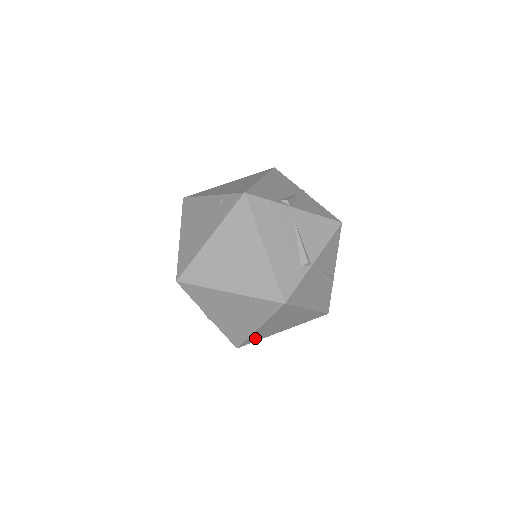
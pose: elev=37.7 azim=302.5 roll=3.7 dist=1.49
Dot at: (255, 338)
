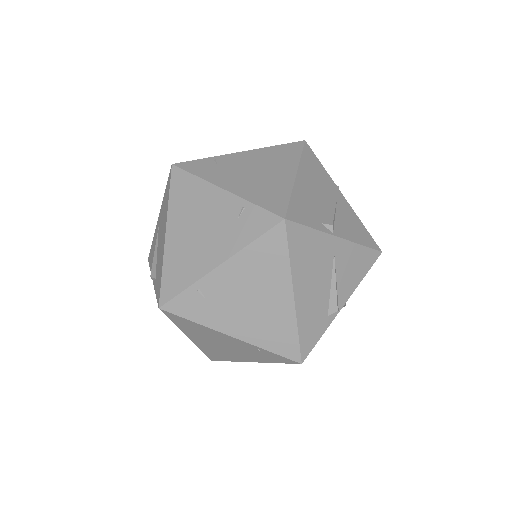
Dot at: occluded
